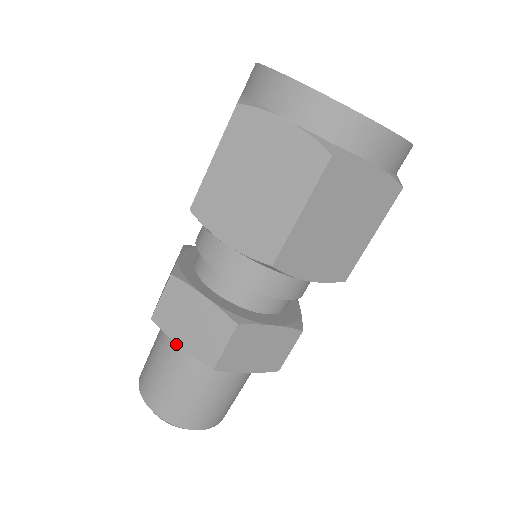
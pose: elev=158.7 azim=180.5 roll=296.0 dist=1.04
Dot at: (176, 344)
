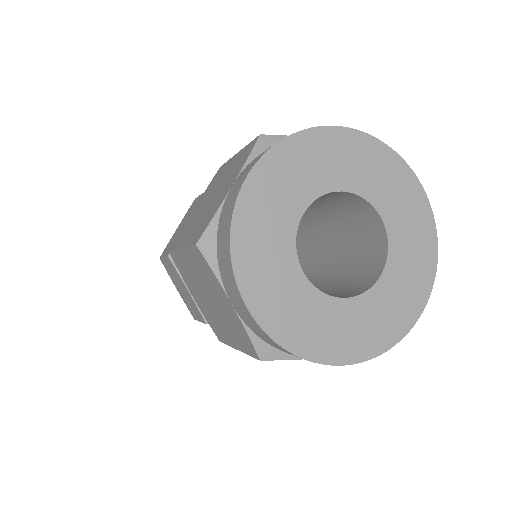
Dot at: occluded
